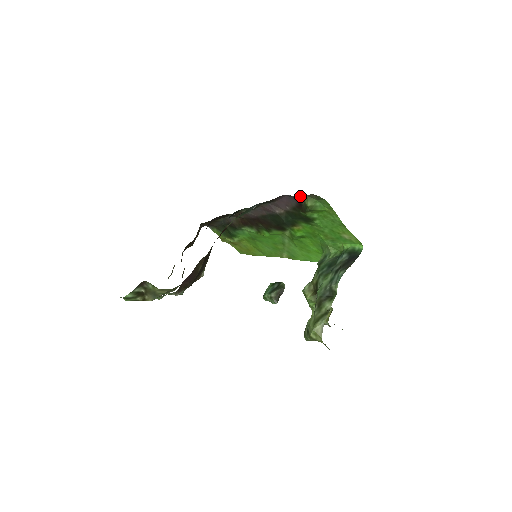
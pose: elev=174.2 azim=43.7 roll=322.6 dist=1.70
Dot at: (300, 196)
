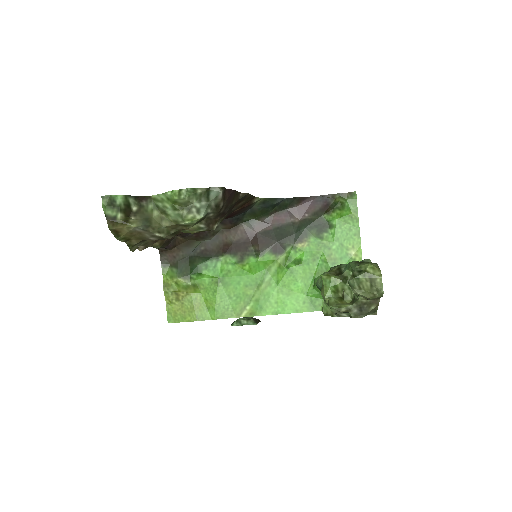
Dot at: (332, 195)
